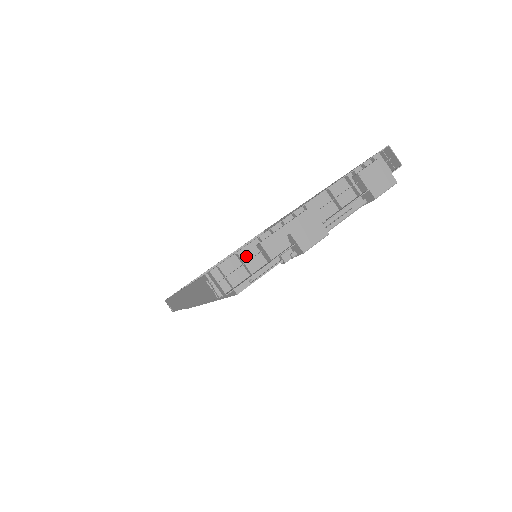
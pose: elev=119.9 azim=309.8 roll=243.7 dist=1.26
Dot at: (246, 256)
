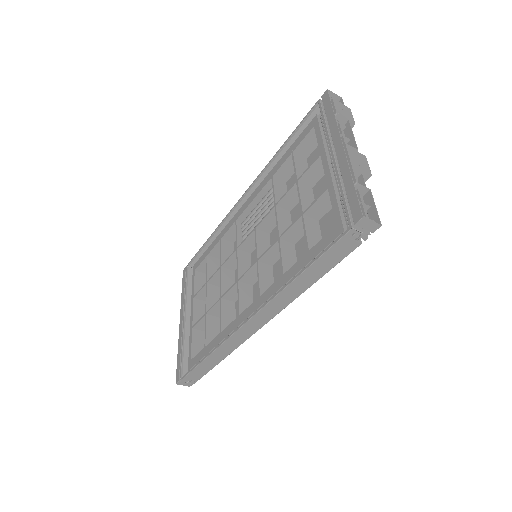
Dot at: occluded
